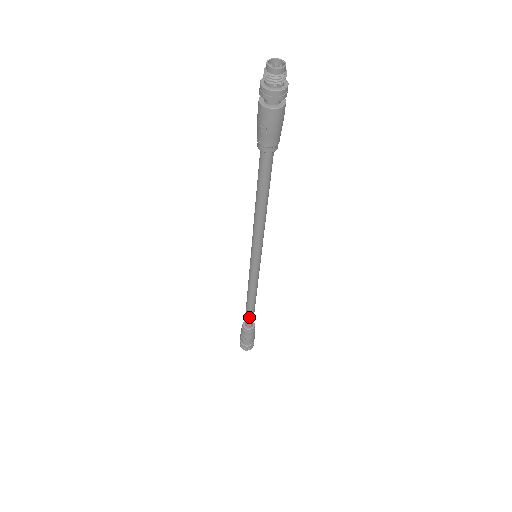
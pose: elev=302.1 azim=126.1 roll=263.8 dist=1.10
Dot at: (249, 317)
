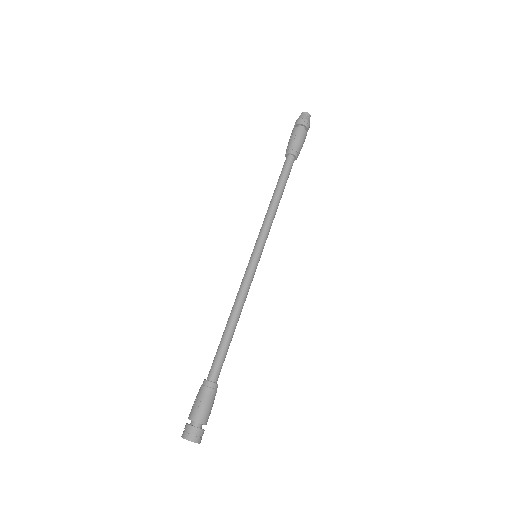
Dot at: (219, 355)
